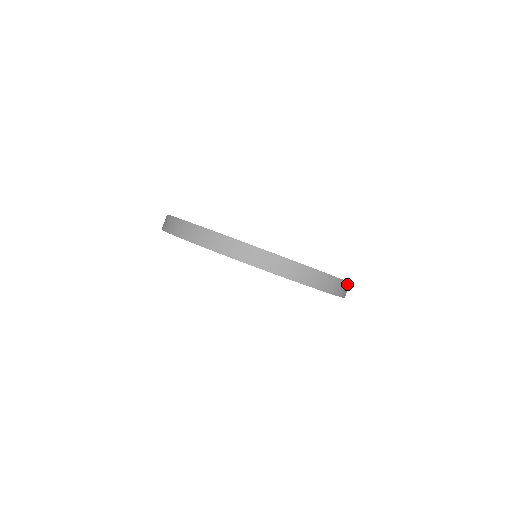
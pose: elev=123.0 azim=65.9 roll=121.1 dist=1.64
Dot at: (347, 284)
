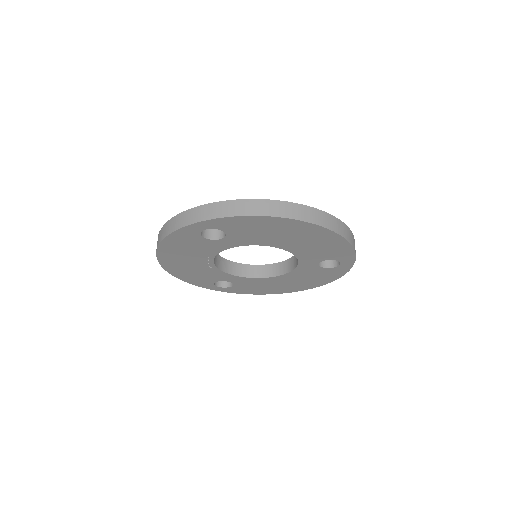
Dot at: occluded
